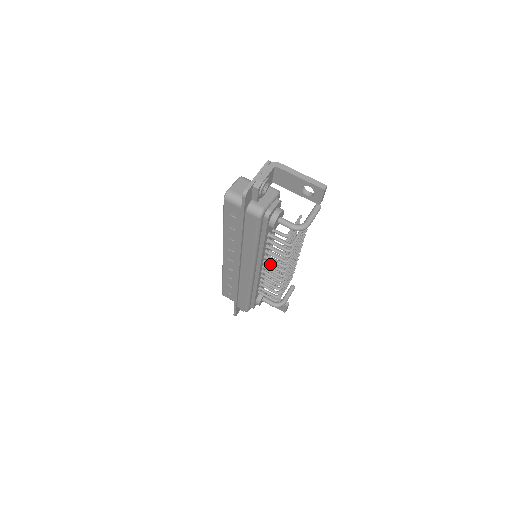
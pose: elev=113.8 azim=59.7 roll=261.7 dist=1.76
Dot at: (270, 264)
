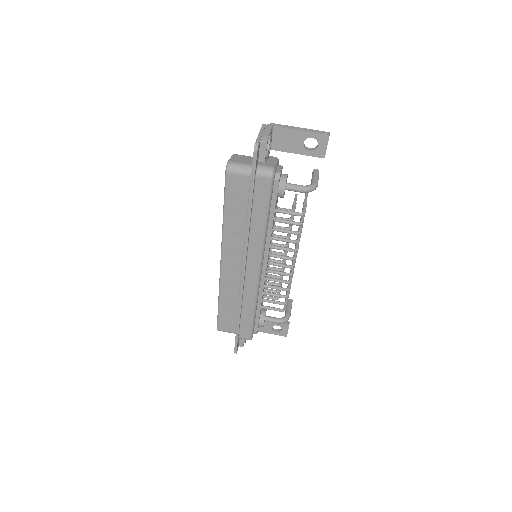
Dot at: (277, 255)
